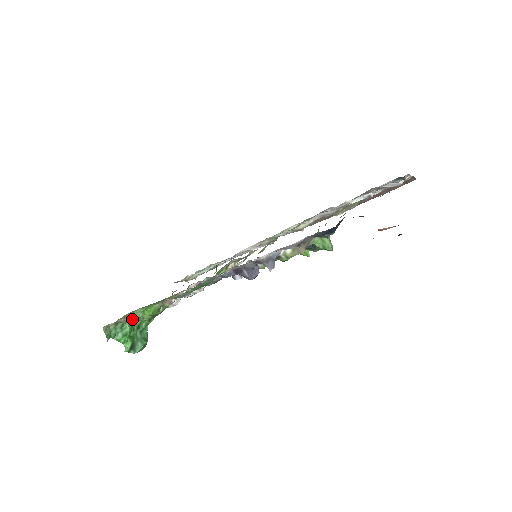
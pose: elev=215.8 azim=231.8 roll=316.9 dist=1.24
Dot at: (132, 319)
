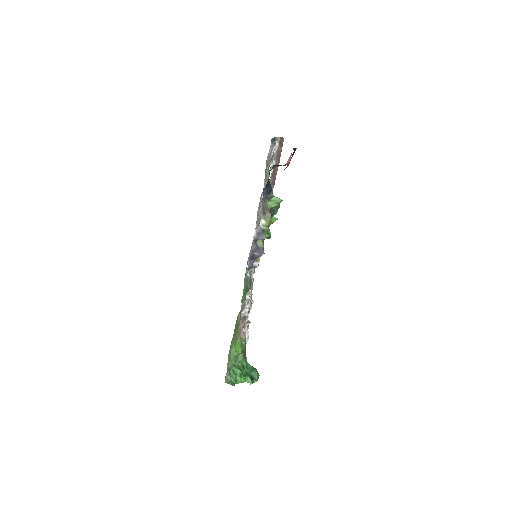
Dot at: (234, 361)
